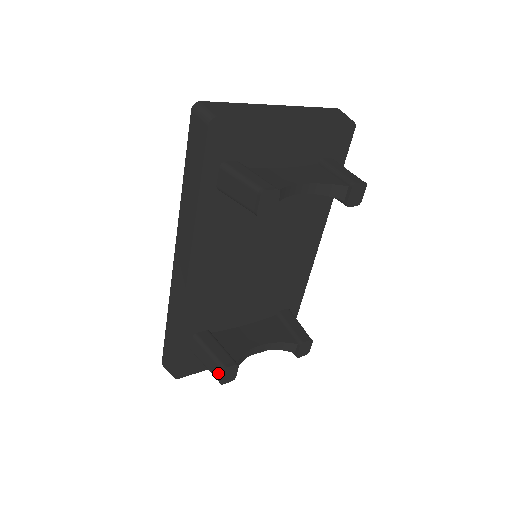
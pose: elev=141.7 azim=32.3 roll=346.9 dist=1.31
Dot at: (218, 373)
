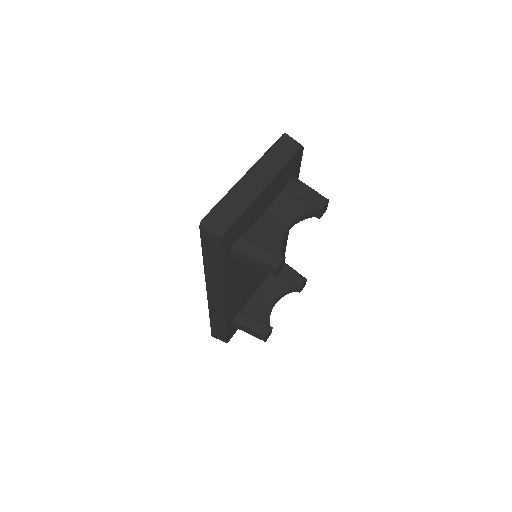
Dot at: (262, 338)
